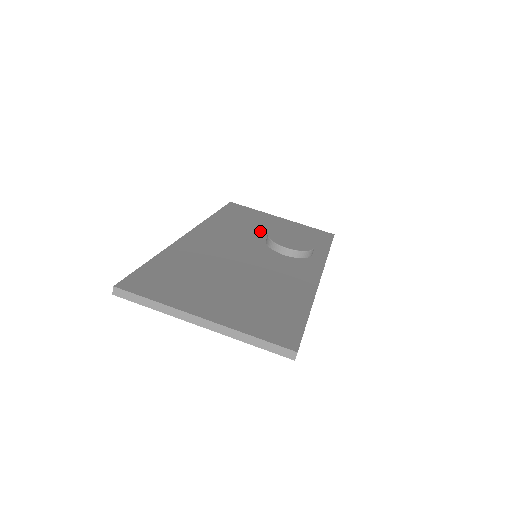
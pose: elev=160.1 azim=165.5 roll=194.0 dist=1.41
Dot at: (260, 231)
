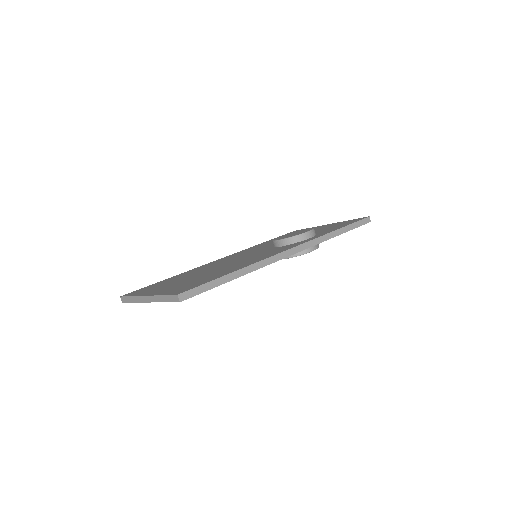
Dot at: occluded
